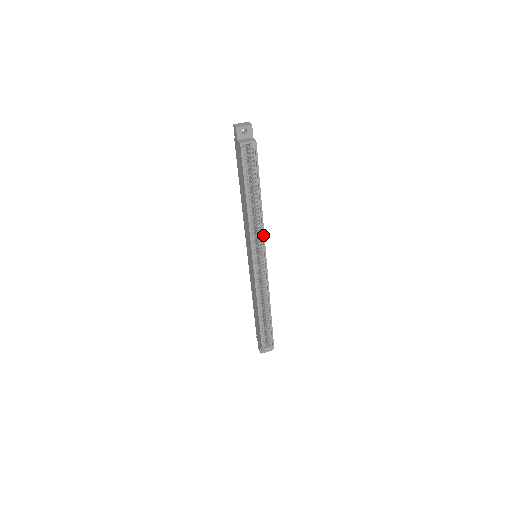
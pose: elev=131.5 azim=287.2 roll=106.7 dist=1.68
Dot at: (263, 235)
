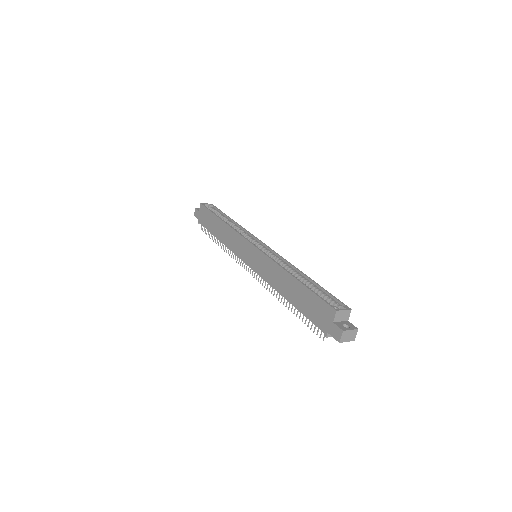
Dot at: (249, 233)
